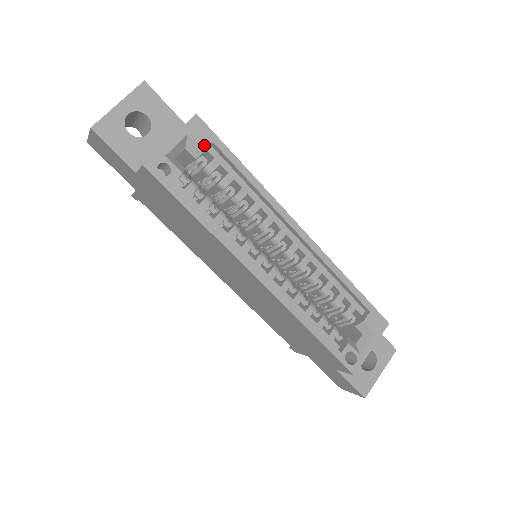
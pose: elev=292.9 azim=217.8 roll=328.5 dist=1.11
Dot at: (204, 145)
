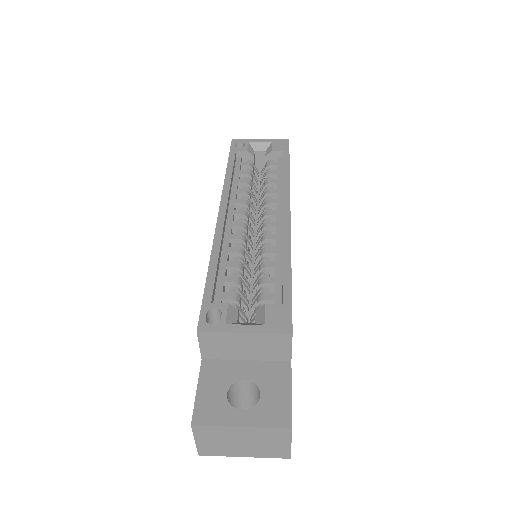
Dot at: (276, 149)
